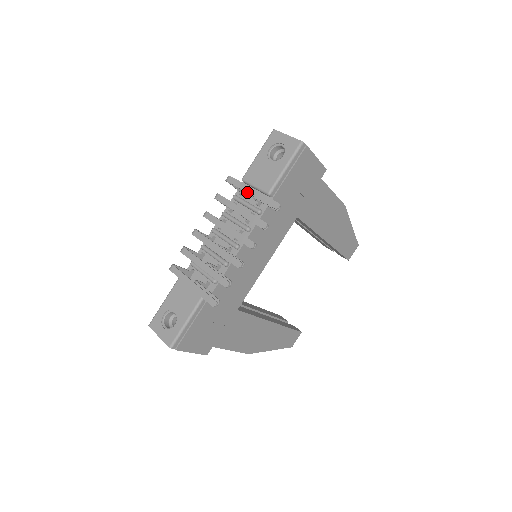
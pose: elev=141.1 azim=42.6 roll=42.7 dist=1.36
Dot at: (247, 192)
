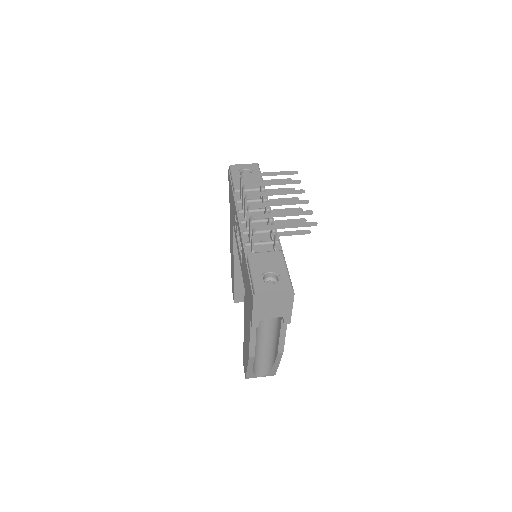
Dot at: (268, 174)
